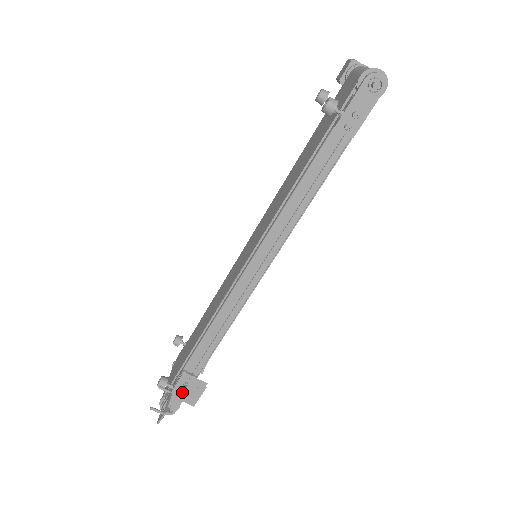
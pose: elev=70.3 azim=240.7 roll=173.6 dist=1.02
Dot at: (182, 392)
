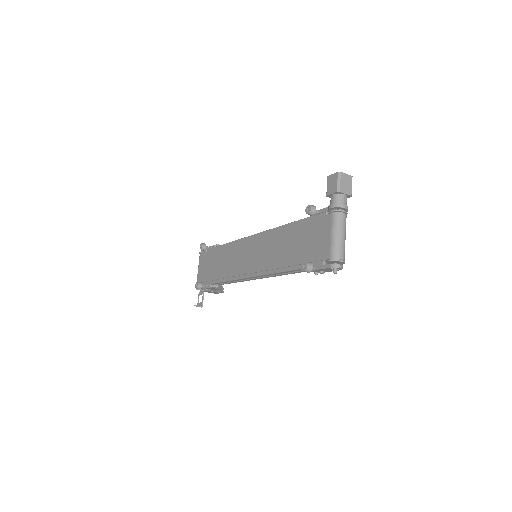
Dot at: (210, 292)
